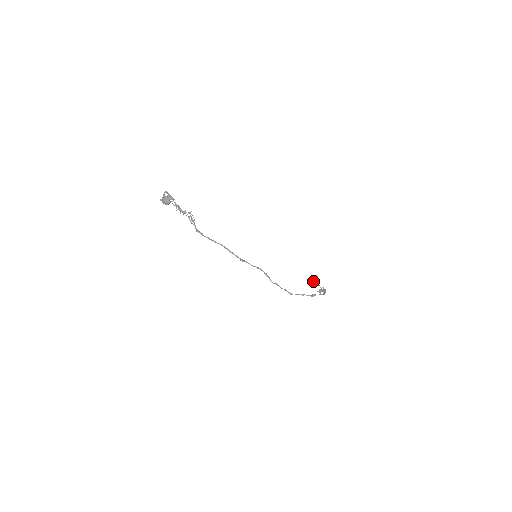
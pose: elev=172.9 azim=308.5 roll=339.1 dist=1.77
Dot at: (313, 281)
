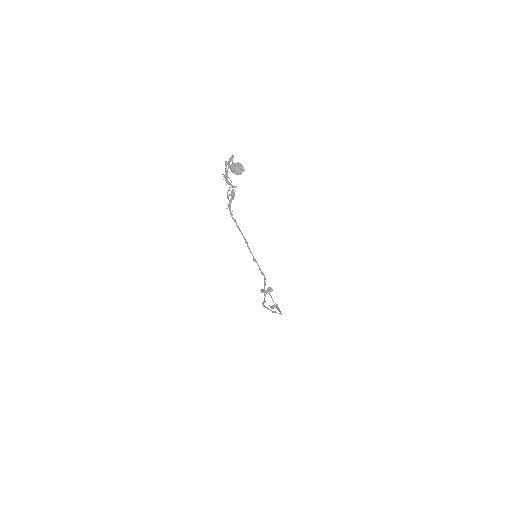
Dot at: (267, 292)
